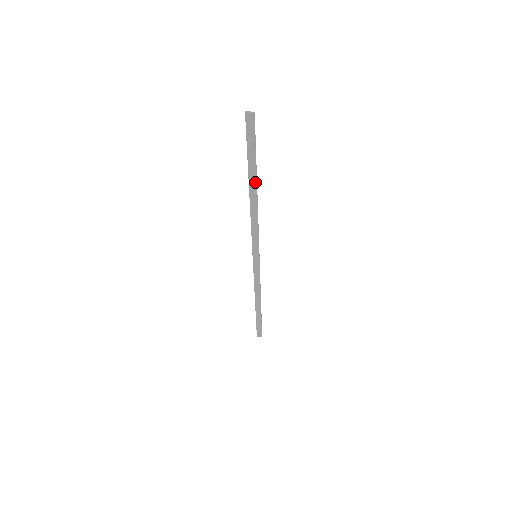
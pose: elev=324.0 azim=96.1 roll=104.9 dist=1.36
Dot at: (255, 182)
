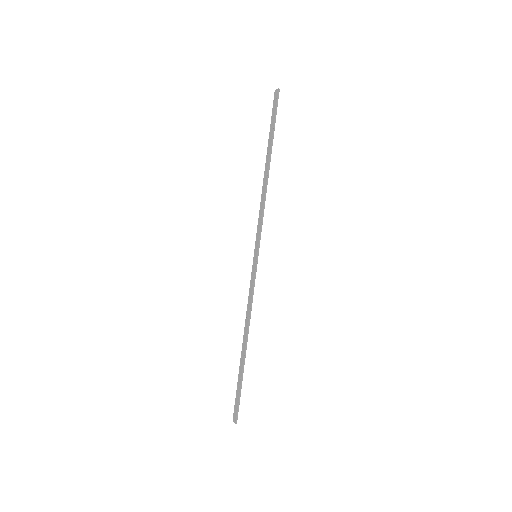
Dot at: (269, 156)
